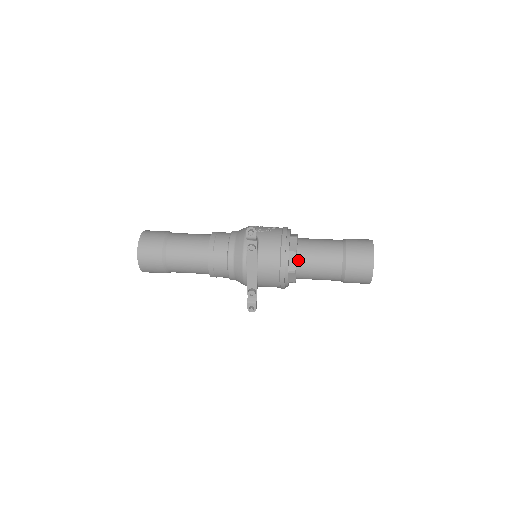
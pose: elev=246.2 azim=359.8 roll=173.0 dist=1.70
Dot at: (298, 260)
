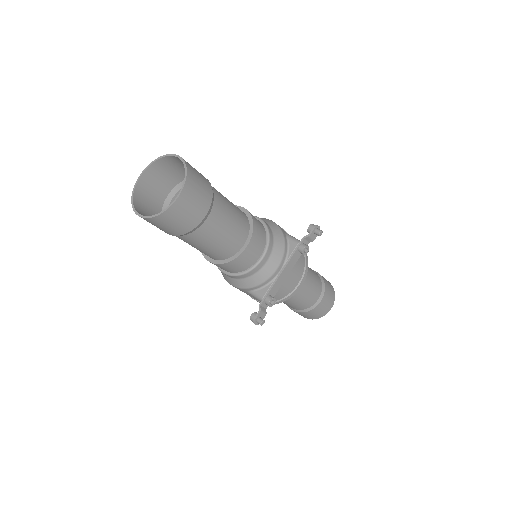
Dot at: occluded
